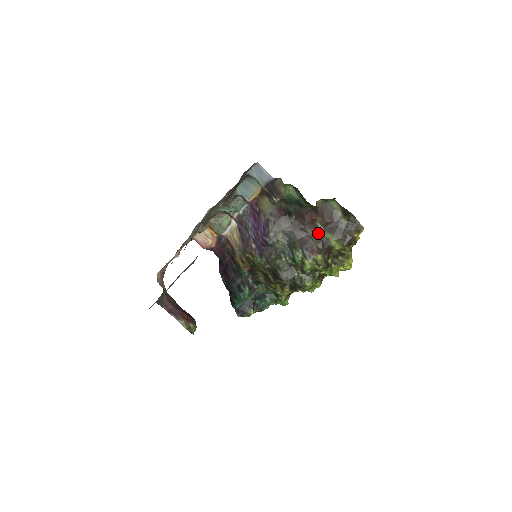
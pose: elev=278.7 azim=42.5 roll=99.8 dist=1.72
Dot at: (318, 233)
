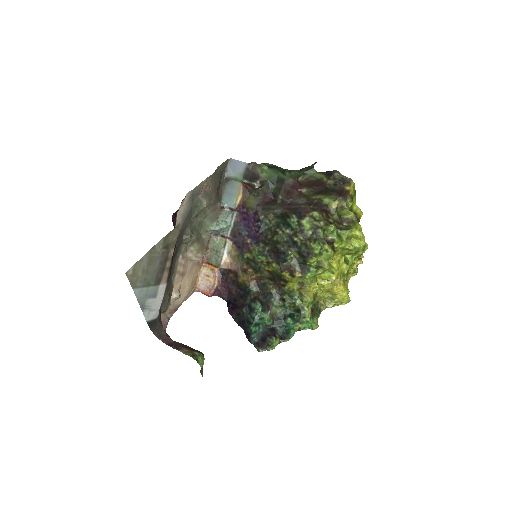
Dot at: (308, 200)
